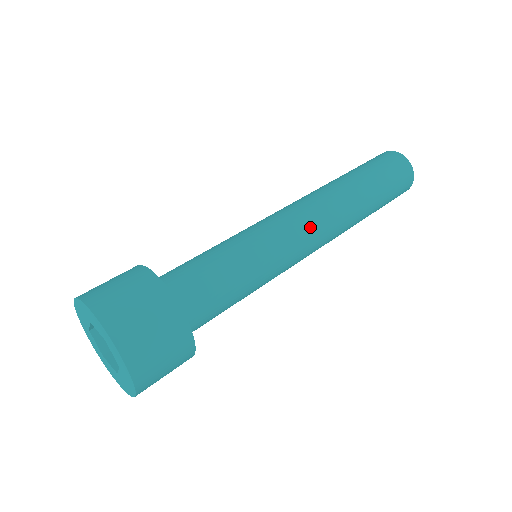
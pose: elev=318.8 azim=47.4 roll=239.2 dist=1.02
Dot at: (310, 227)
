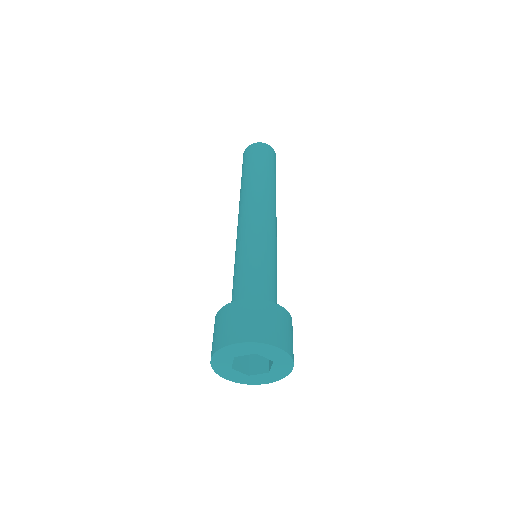
Dot at: (276, 228)
